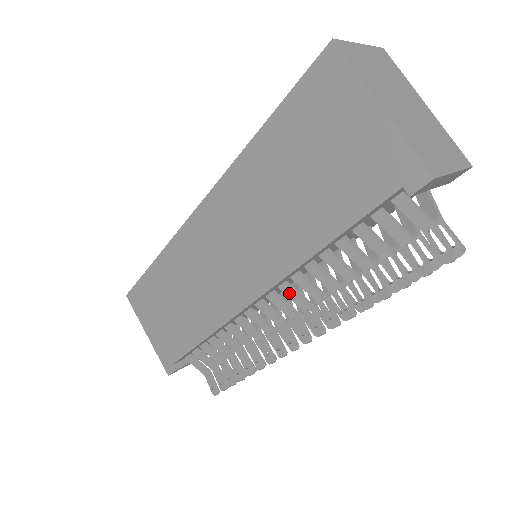
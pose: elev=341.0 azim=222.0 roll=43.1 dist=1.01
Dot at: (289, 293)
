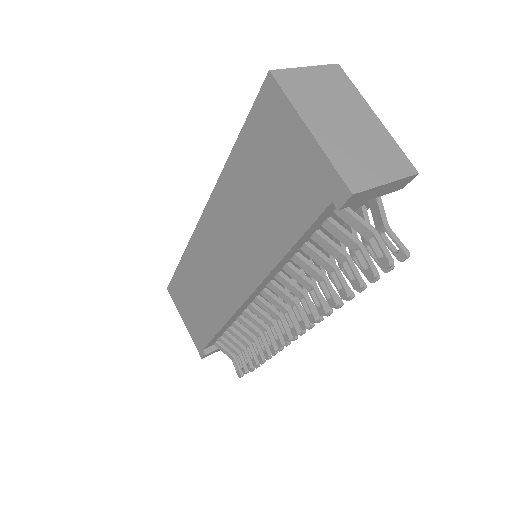
Dot at: (276, 291)
